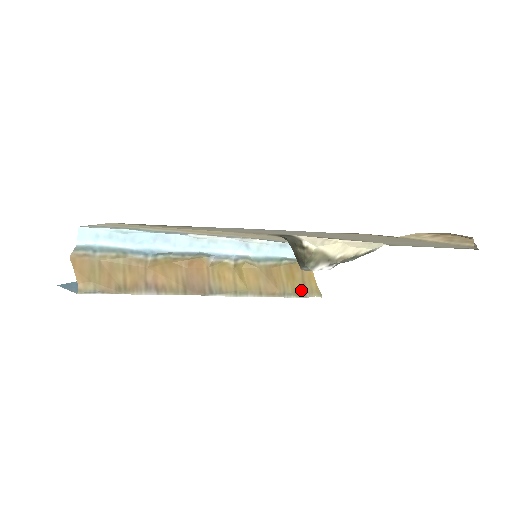
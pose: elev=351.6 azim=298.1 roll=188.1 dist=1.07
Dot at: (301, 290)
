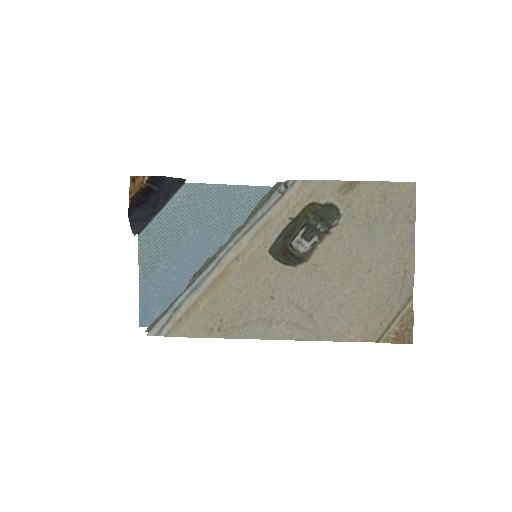
Dot at: occluded
